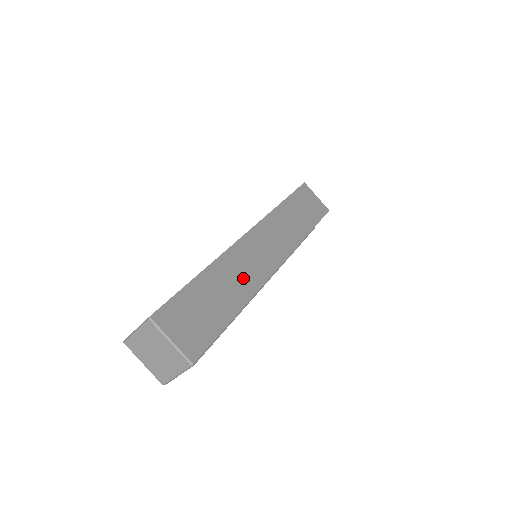
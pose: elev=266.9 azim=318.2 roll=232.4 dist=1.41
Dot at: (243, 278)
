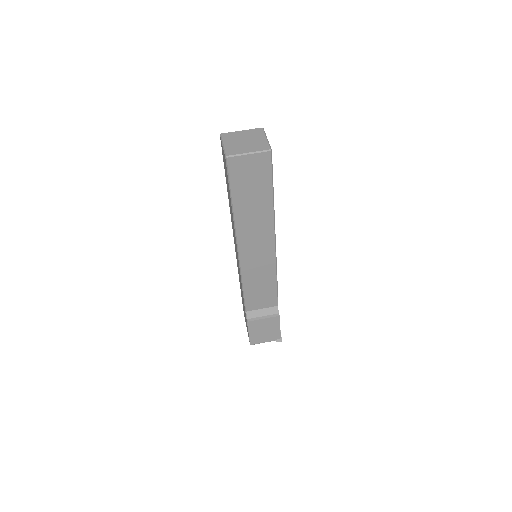
Dot at: occluded
